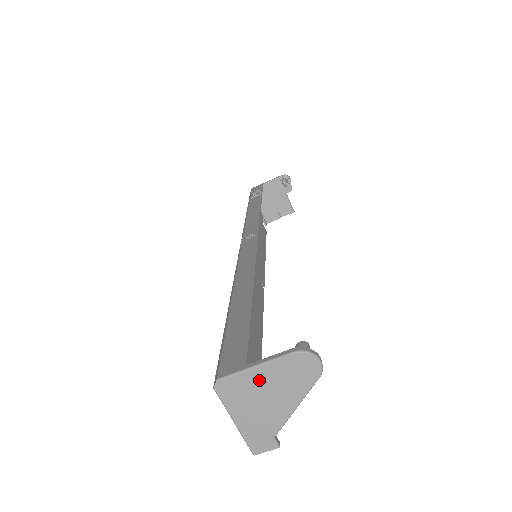
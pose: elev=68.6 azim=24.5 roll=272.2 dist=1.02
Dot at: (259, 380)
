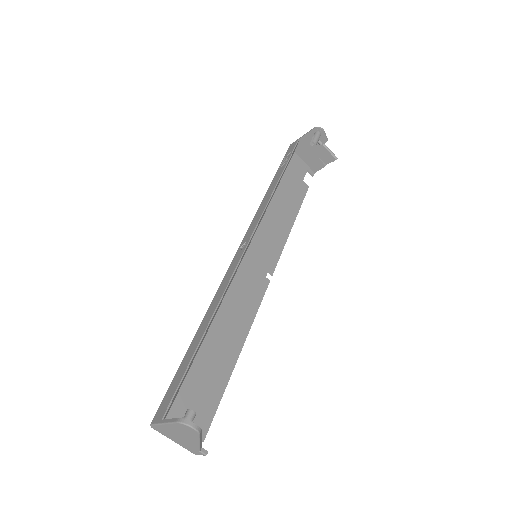
Dot at: (170, 429)
